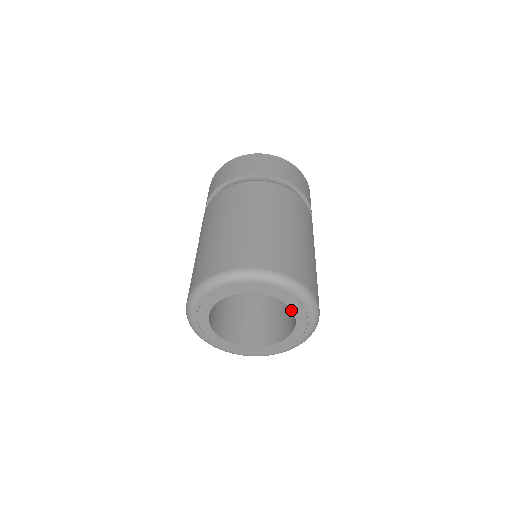
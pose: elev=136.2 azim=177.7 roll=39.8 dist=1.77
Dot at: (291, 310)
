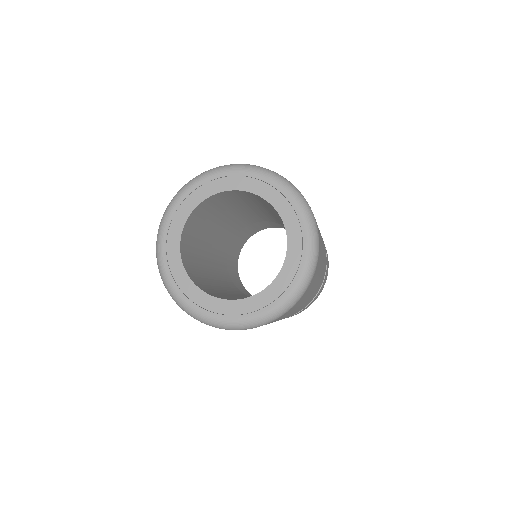
Dot at: occluded
